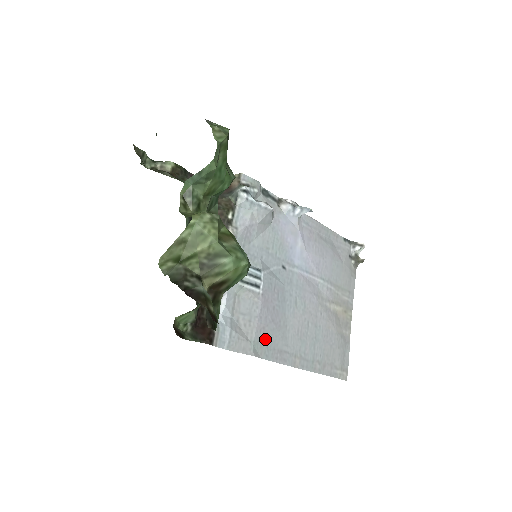
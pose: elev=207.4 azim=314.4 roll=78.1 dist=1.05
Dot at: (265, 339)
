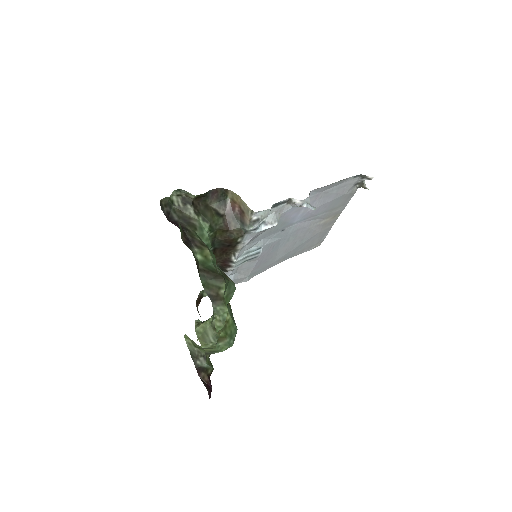
Dot at: (258, 269)
